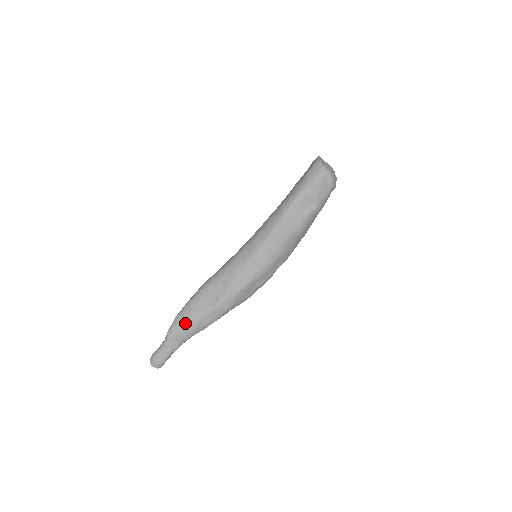
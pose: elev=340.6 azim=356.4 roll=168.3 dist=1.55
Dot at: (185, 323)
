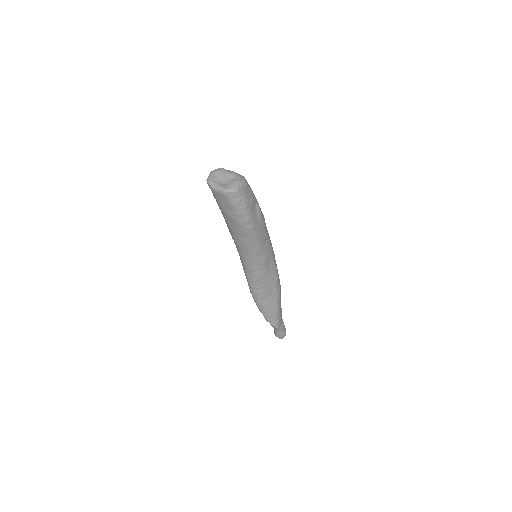
Dot at: (277, 316)
